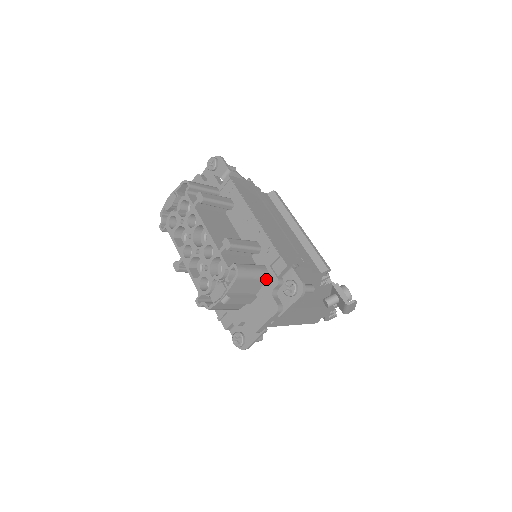
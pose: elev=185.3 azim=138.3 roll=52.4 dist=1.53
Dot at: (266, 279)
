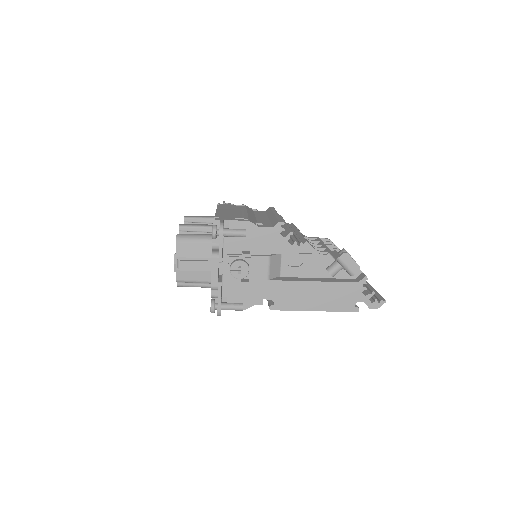
Dot at: occluded
